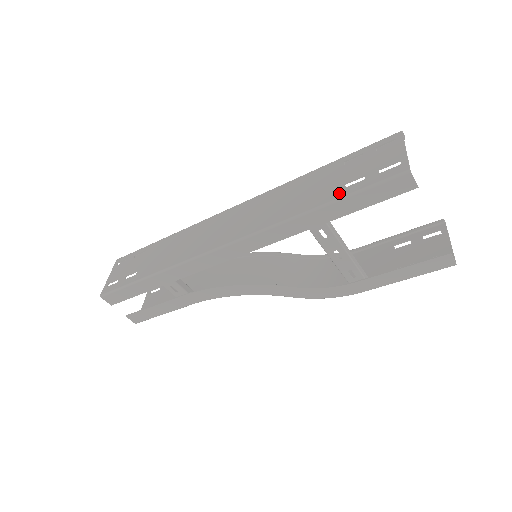
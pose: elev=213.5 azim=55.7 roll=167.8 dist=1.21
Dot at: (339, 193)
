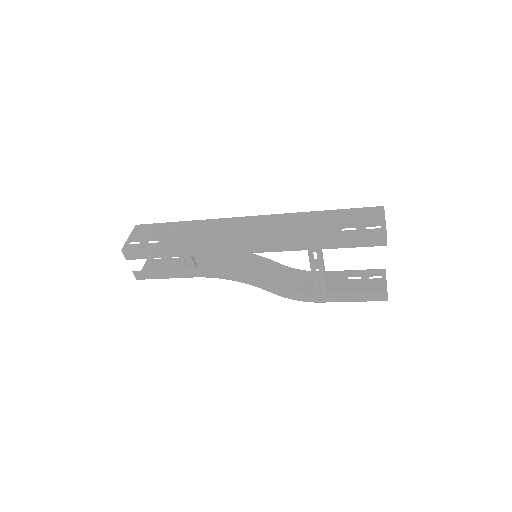
Dot at: (337, 233)
